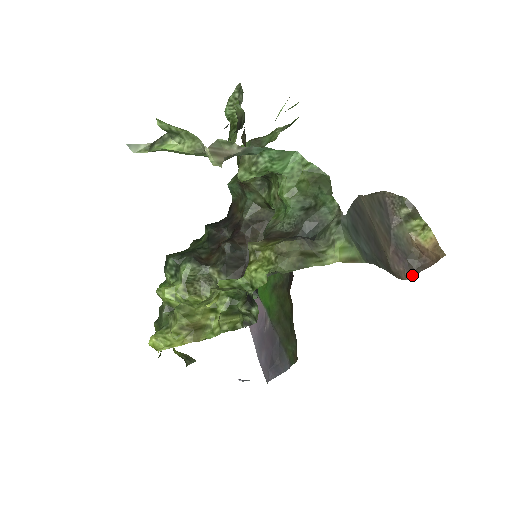
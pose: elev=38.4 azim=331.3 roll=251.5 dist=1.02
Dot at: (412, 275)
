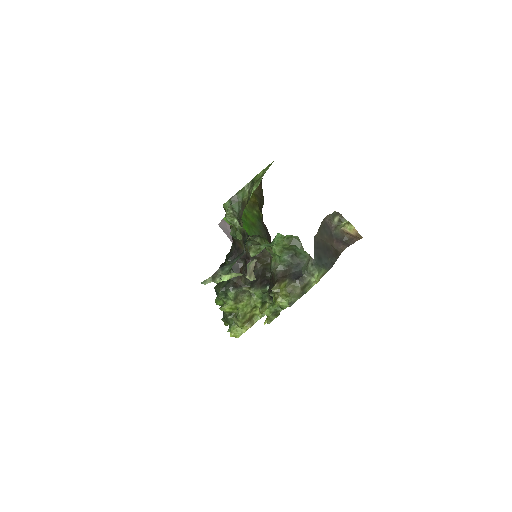
Dot at: (347, 246)
